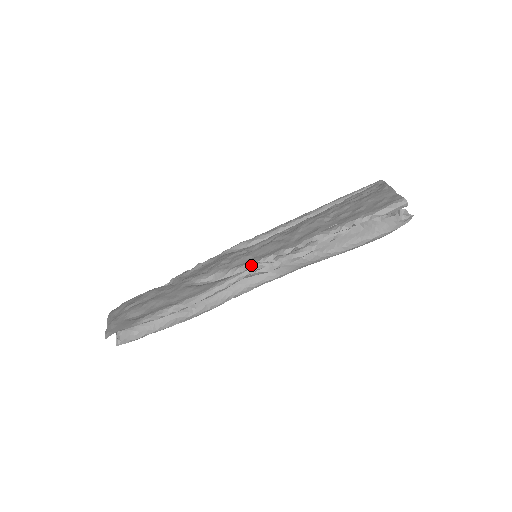
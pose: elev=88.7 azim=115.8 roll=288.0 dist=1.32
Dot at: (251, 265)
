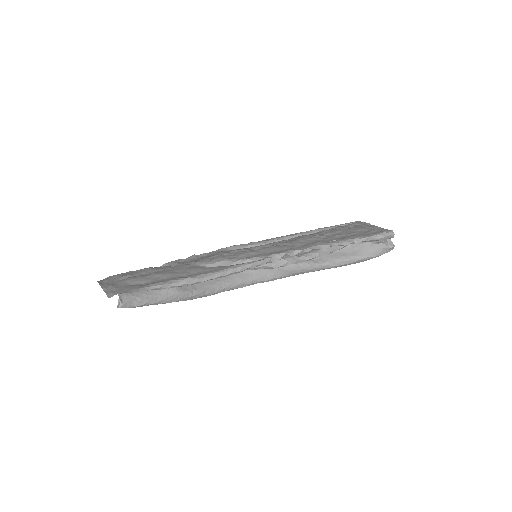
Dot at: (261, 258)
